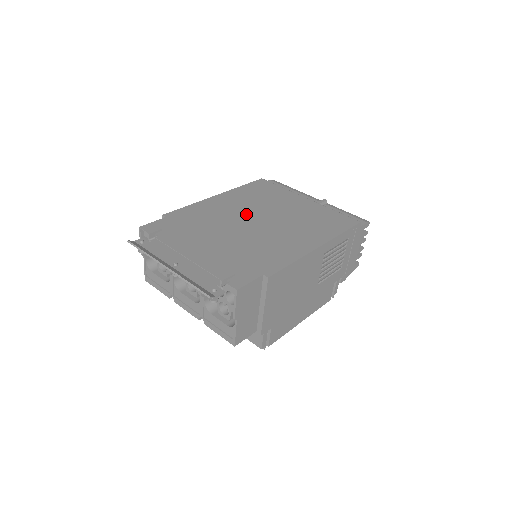
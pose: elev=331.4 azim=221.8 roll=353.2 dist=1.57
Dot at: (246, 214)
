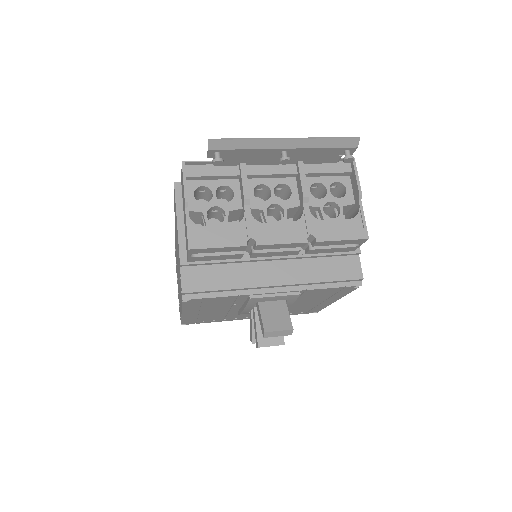
Dot at: occluded
